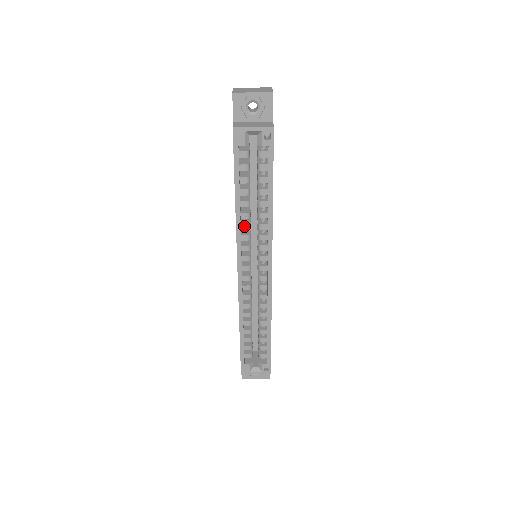
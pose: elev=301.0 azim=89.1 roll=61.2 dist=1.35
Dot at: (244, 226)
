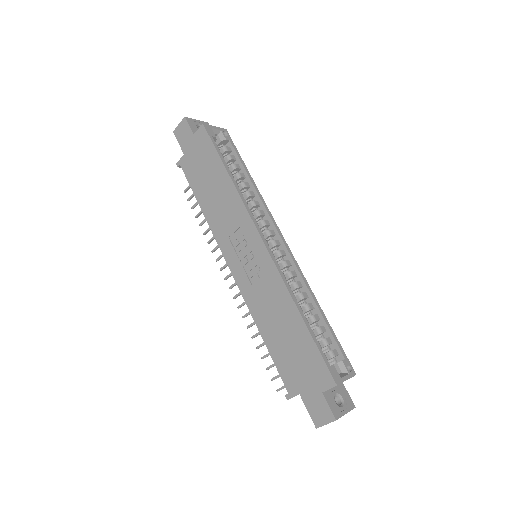
Dot at: occluded
